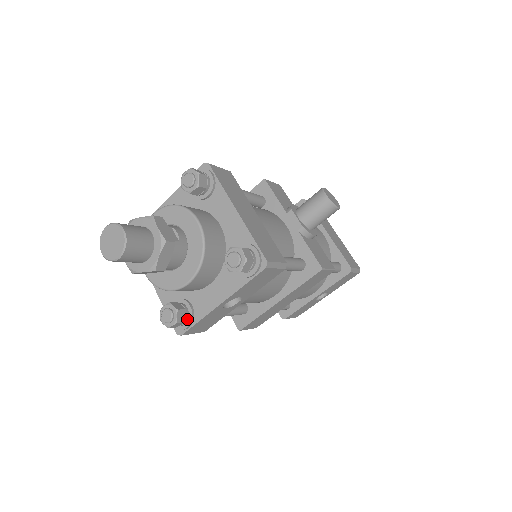
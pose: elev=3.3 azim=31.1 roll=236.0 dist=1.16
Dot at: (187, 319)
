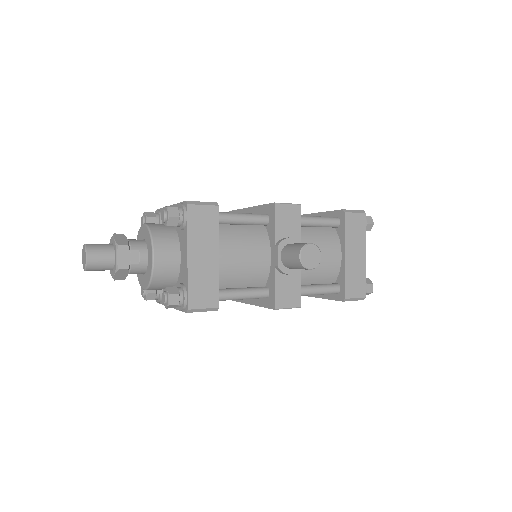
Dot at: (157, 298)
